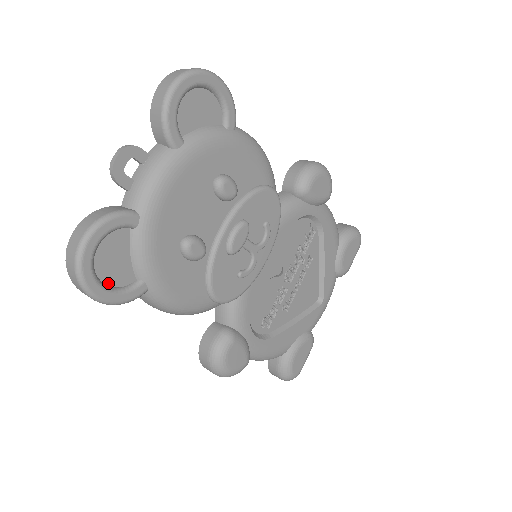
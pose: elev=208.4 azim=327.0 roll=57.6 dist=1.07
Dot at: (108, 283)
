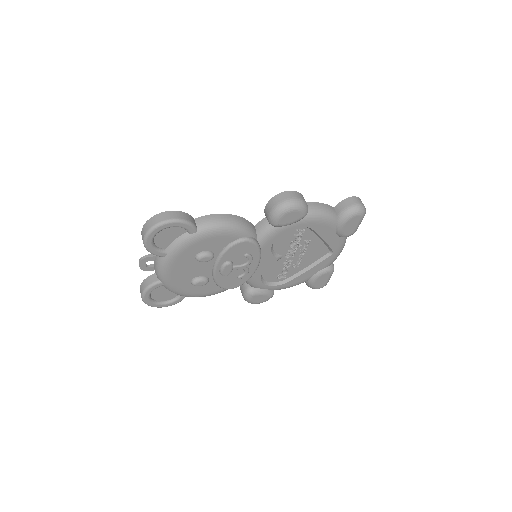
Dot at: (165, 300)
